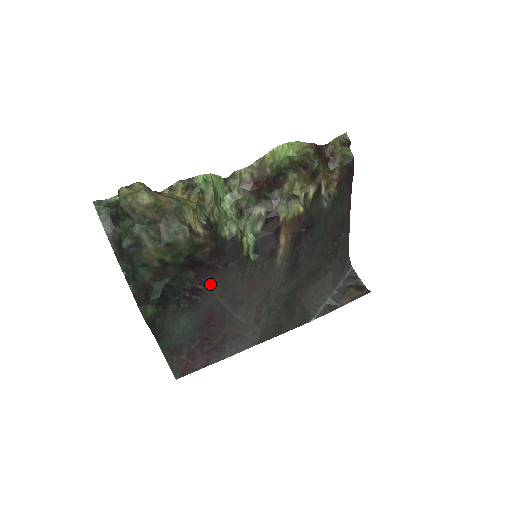
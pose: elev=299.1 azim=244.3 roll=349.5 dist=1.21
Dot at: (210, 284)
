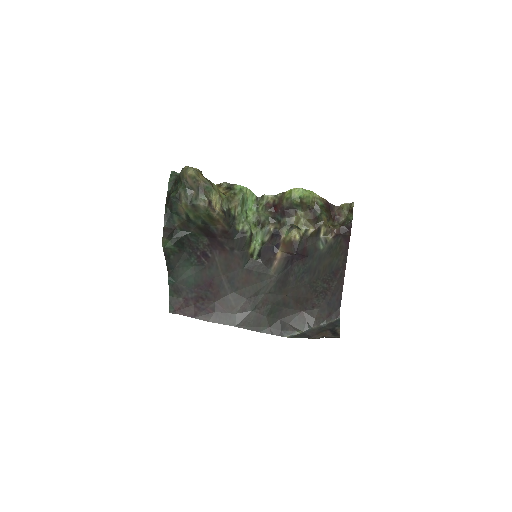
Dot at: (218, 258)
